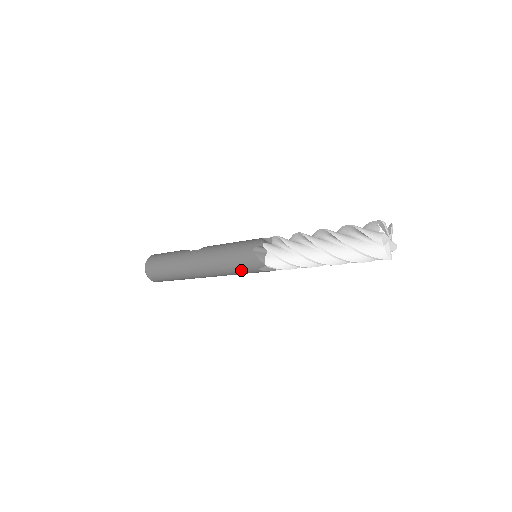
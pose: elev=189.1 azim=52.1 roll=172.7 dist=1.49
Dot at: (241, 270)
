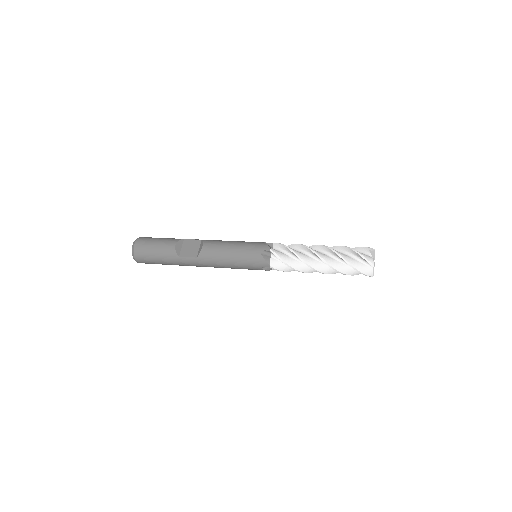
Dot at: occluded
